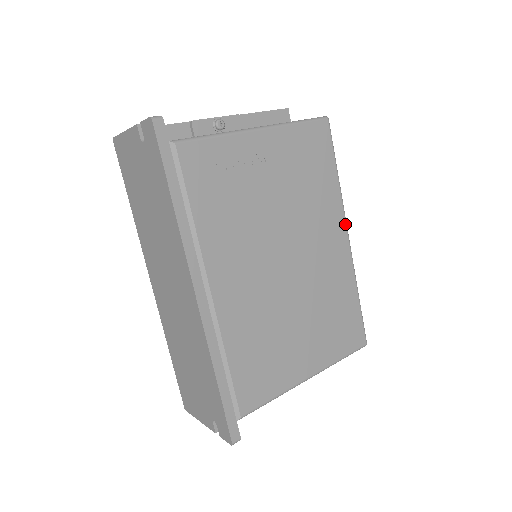
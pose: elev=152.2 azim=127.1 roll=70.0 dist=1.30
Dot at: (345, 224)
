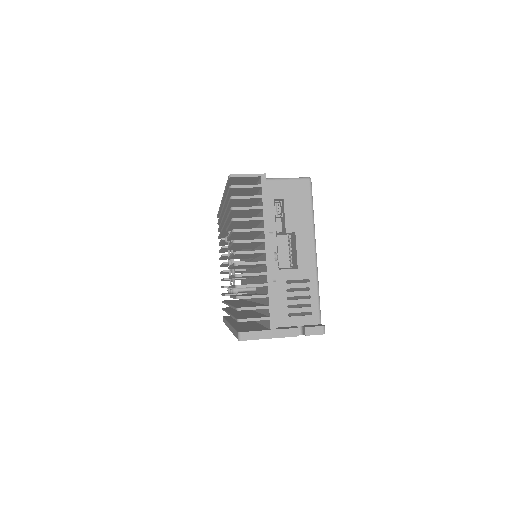
Dot at: occluded
